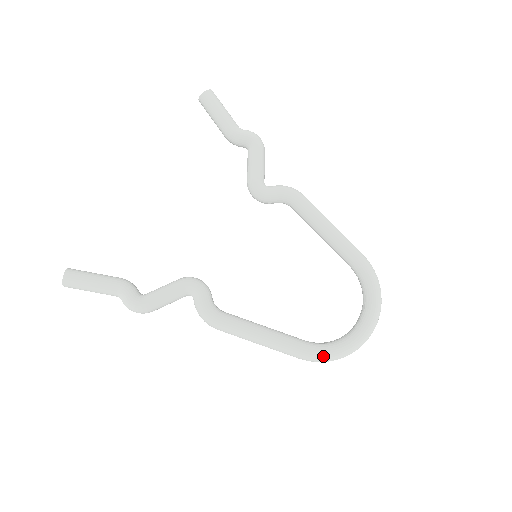
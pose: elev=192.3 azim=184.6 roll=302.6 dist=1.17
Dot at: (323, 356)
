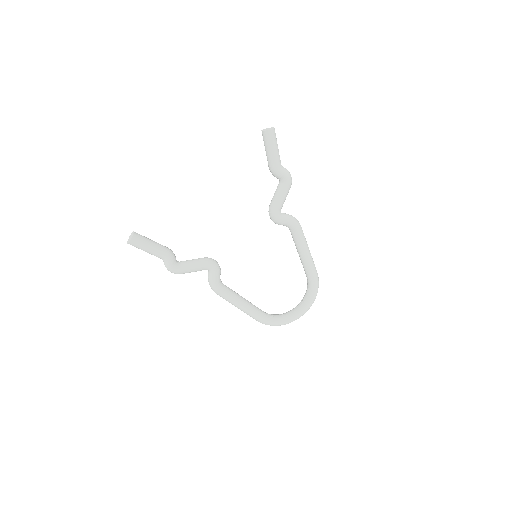
Dot at: (270, 324)
